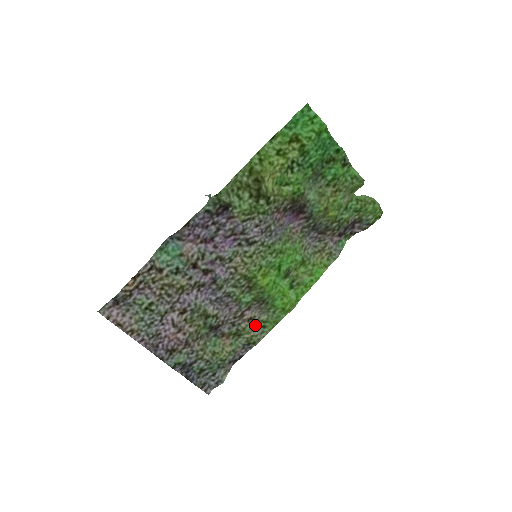
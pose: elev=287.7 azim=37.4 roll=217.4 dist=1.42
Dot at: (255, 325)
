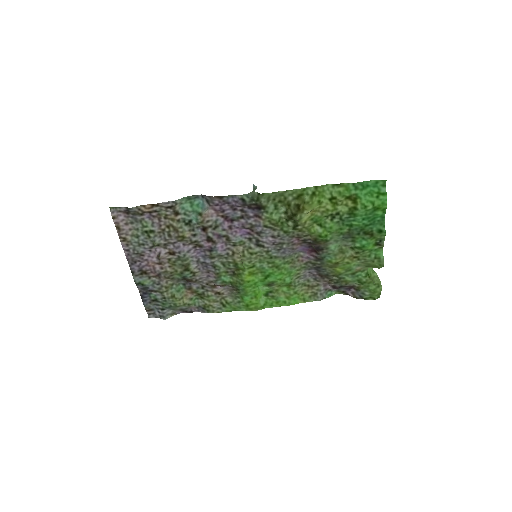
Dot at: (219, 299)
